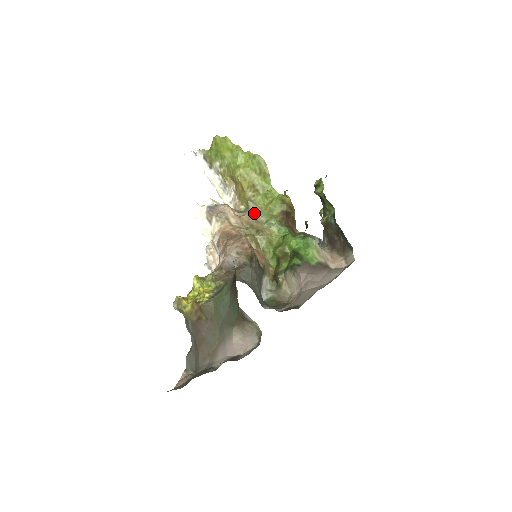
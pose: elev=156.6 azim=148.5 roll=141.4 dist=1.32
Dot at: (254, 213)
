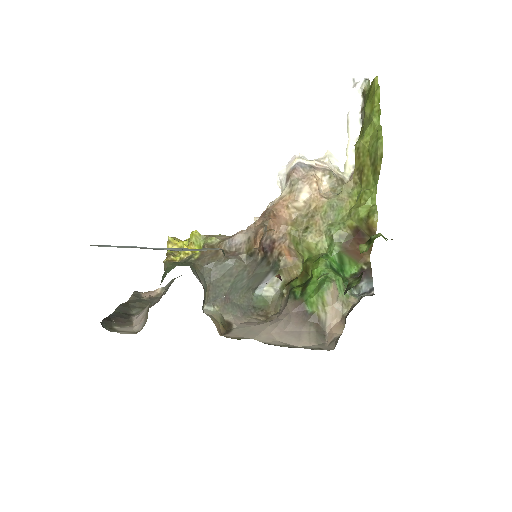
Dot at: (335, 204)
